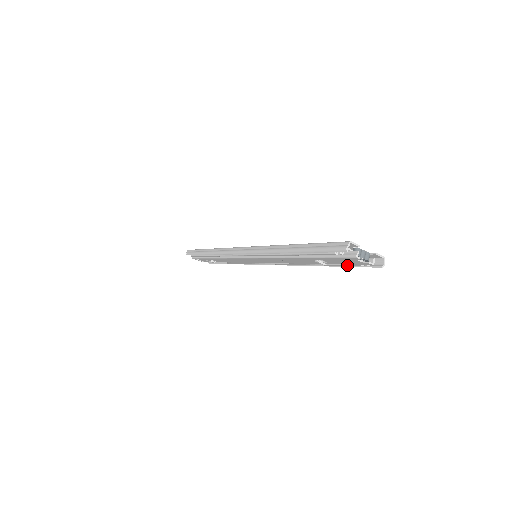
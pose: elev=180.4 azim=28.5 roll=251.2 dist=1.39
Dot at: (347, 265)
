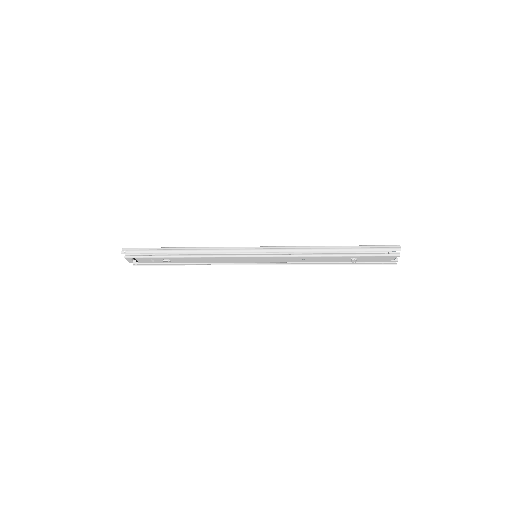
Dot at: (368, 263)
